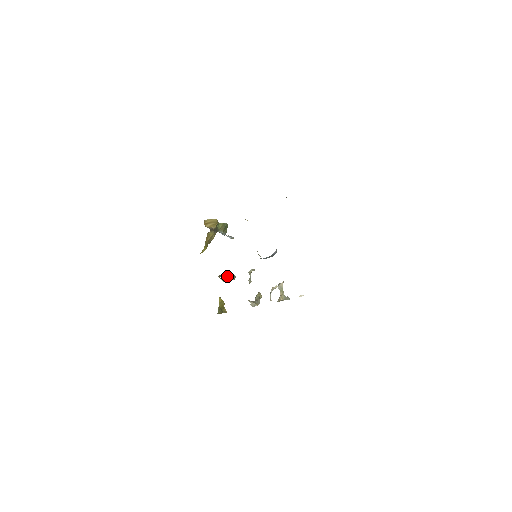
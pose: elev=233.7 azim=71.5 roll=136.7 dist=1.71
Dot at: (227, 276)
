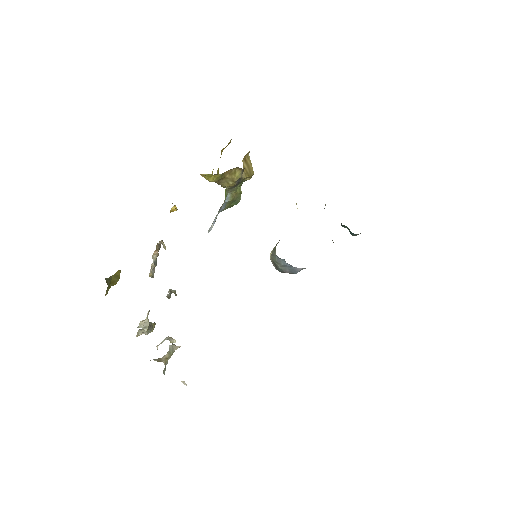
Dot at: (156, 259)
